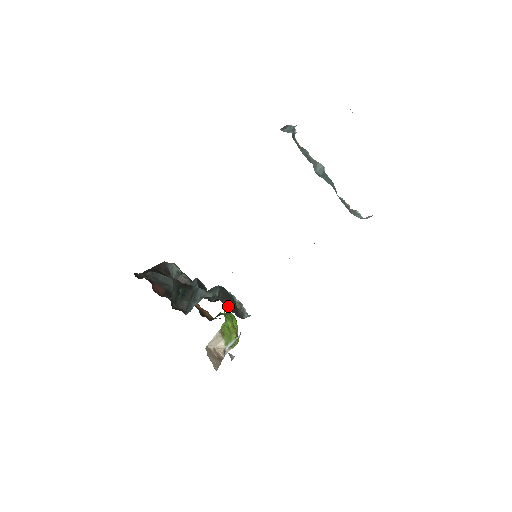
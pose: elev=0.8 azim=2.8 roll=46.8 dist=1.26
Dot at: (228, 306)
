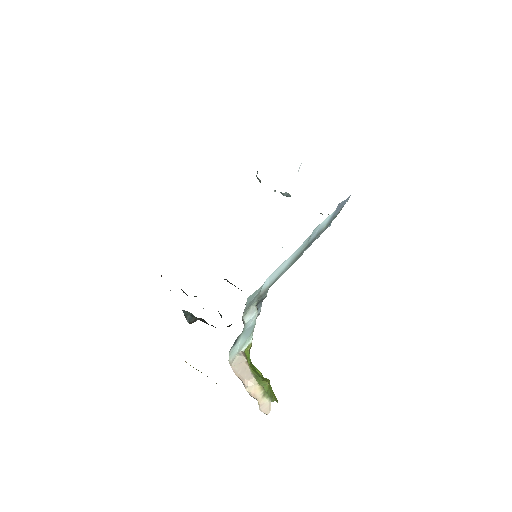
Dot at: occluded
